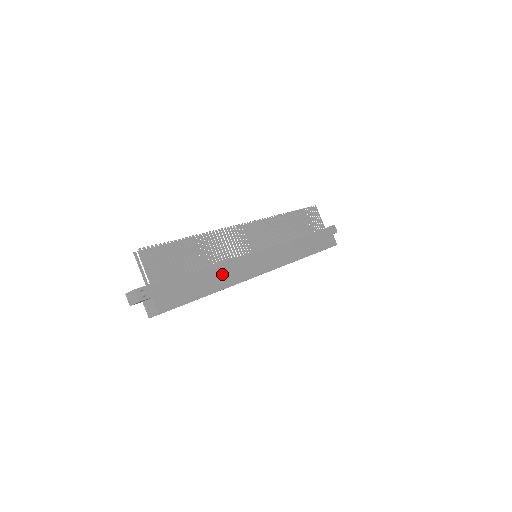
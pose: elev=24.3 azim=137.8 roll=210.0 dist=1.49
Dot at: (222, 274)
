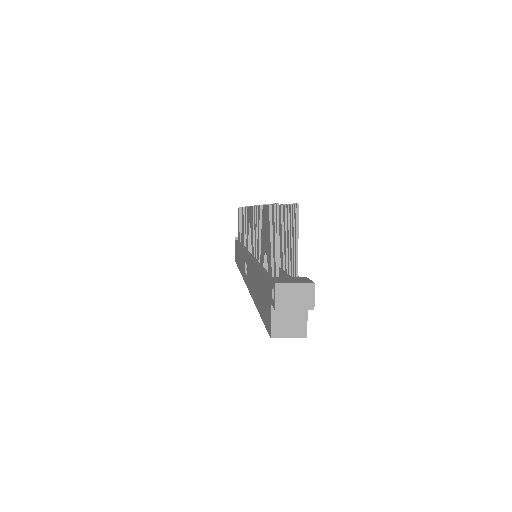
Dot at: occluded
